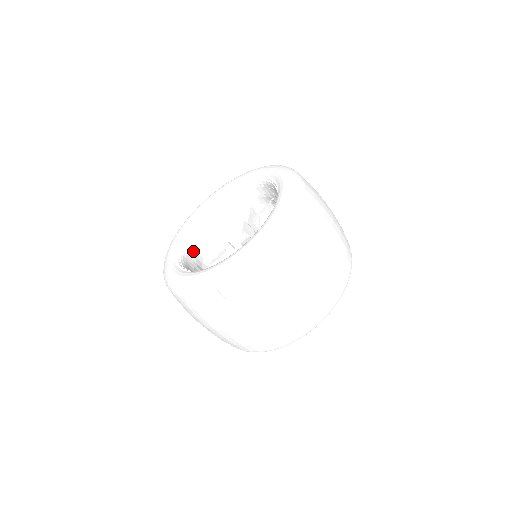
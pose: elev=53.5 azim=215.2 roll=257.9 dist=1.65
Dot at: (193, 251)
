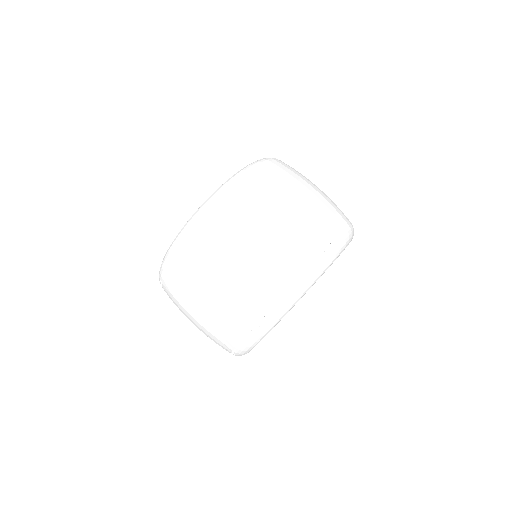
Dot at: occluded
